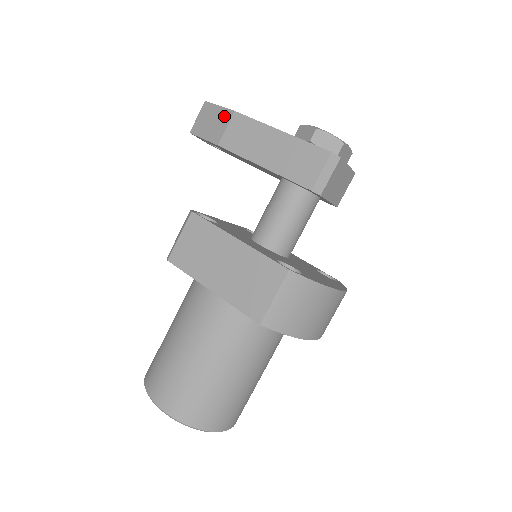
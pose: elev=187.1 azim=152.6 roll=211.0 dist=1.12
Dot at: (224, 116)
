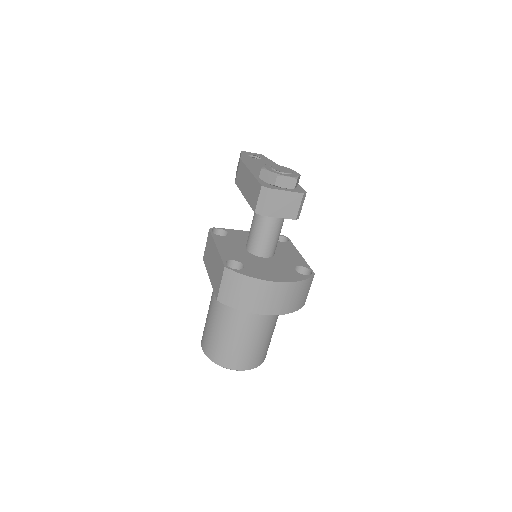
Dot at: occluded
